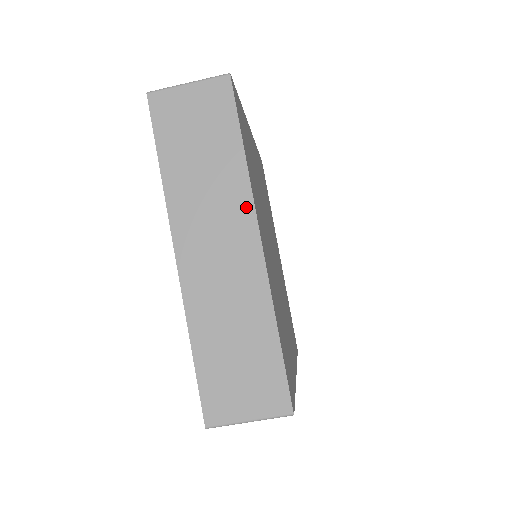
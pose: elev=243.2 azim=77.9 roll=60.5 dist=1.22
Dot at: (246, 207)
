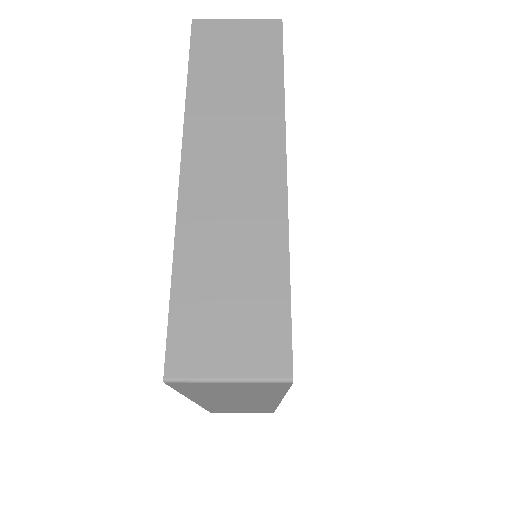
Dot at: (275, 132)
